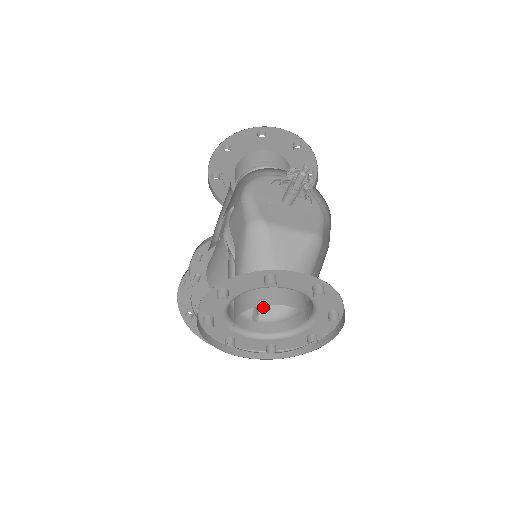
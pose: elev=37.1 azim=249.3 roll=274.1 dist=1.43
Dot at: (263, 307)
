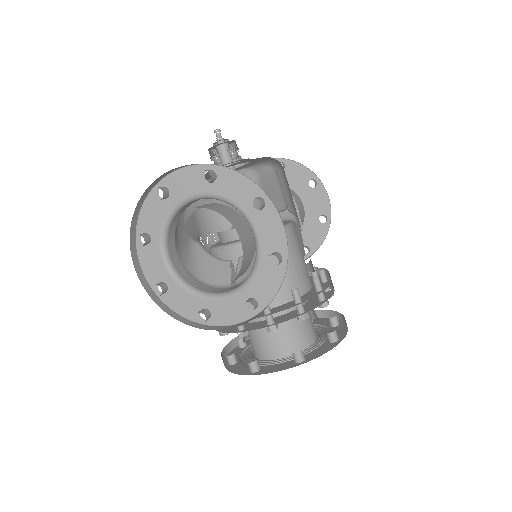
Dot at: (238, 272)
